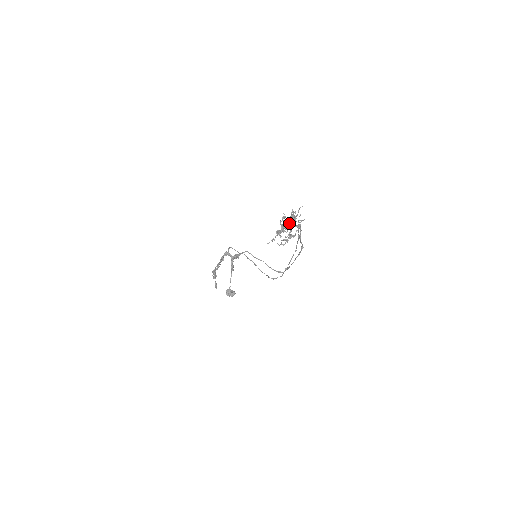
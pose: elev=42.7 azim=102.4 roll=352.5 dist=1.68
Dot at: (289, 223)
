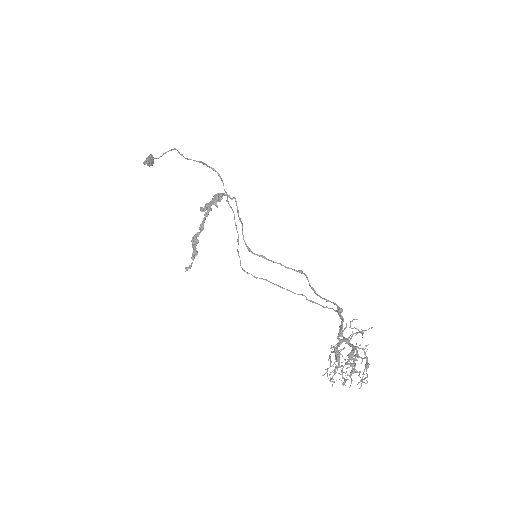
Dot at: (350, 345)
